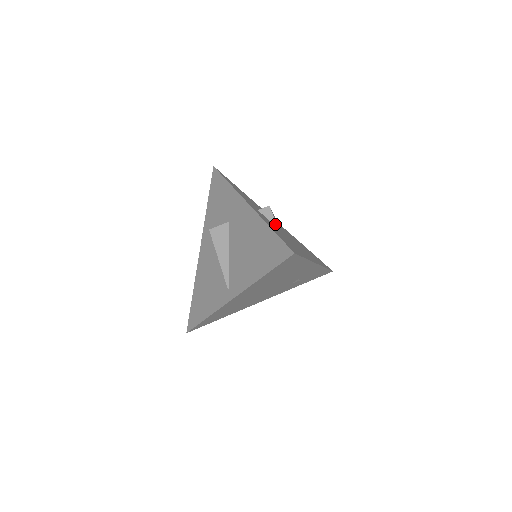
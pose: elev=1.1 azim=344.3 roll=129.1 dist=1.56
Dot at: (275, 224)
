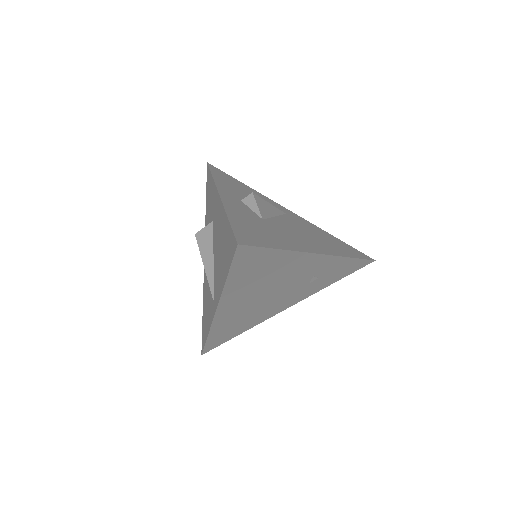
Dot at: (259, 213)
